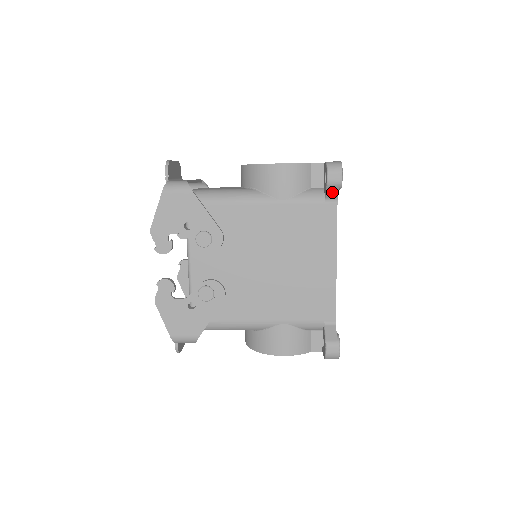
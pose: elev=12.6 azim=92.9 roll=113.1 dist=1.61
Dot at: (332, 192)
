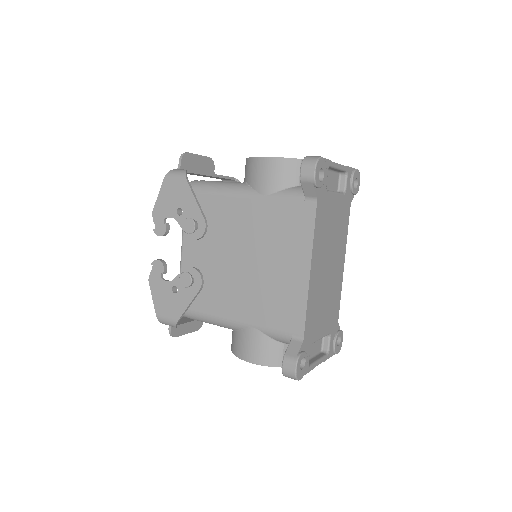
Dot at: (308, 190)
